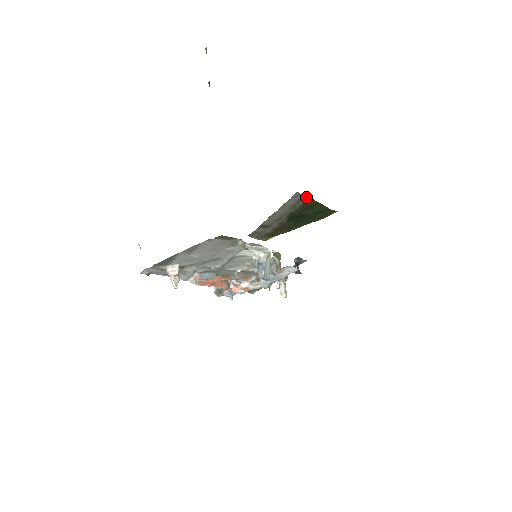
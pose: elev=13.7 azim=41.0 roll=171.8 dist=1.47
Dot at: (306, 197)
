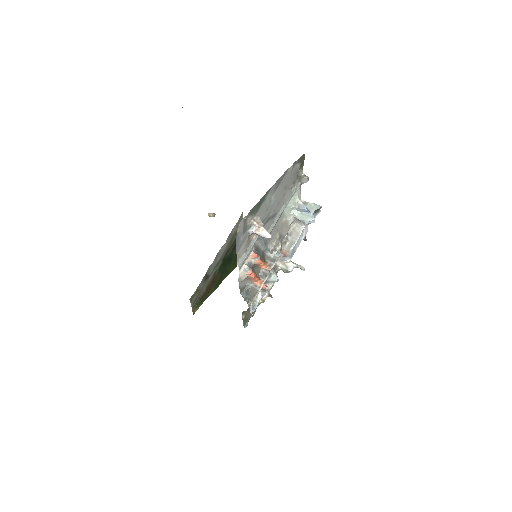
Dot at: occluded
